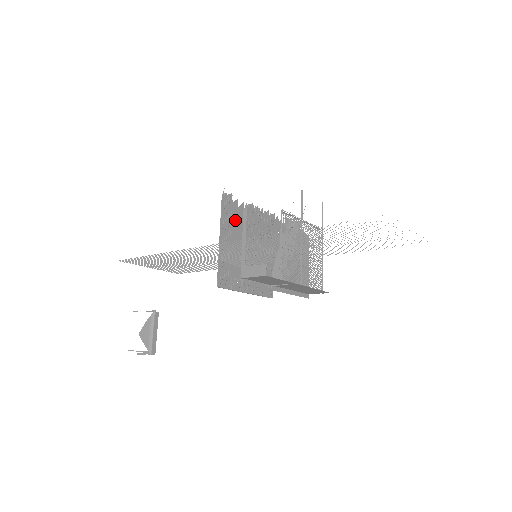
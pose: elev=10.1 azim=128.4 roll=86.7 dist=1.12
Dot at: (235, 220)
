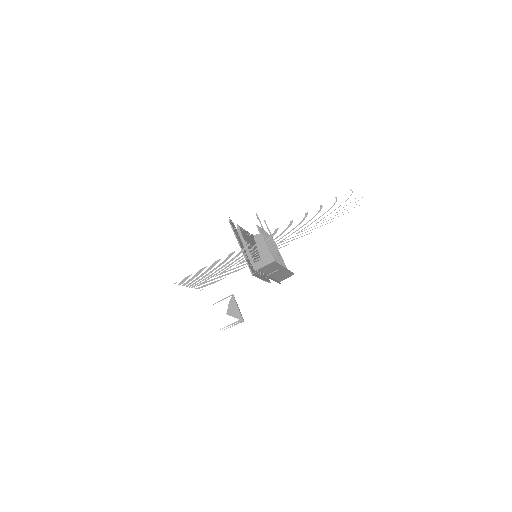
Dot at: occluded
